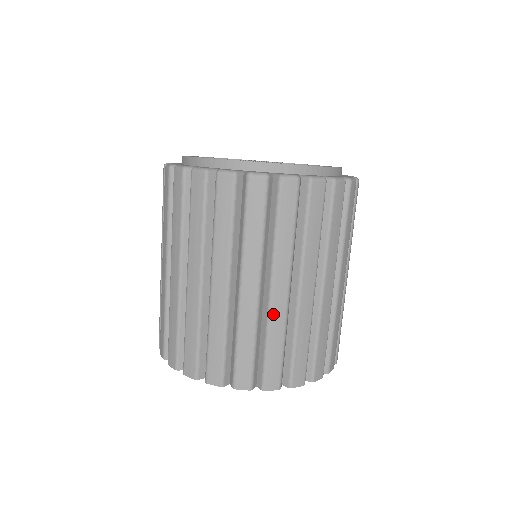
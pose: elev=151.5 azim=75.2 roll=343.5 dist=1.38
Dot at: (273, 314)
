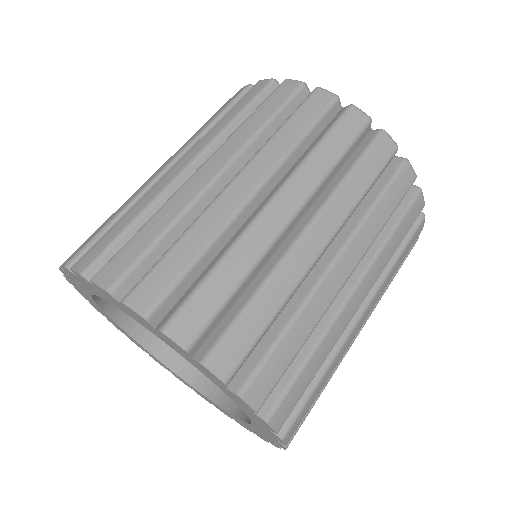
Dot at: (156, 185)
